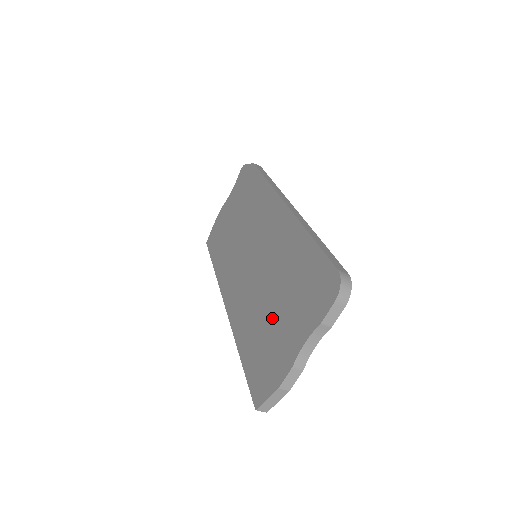
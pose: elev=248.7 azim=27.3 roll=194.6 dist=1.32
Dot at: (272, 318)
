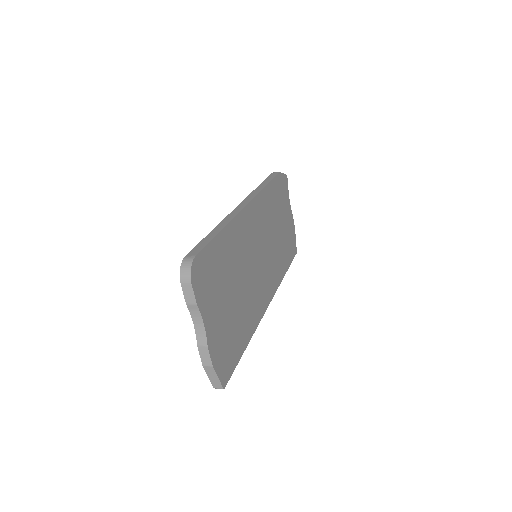
Dot at: occluded
